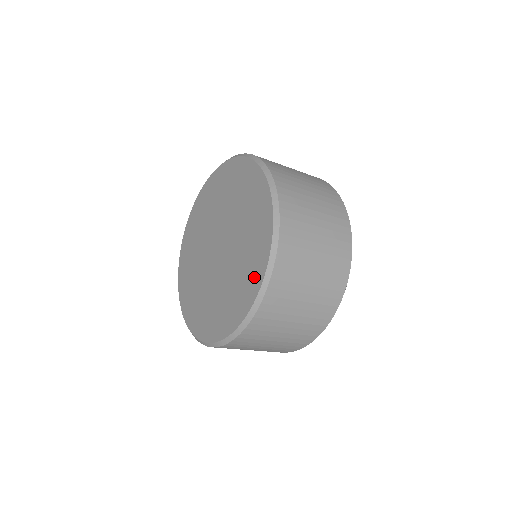
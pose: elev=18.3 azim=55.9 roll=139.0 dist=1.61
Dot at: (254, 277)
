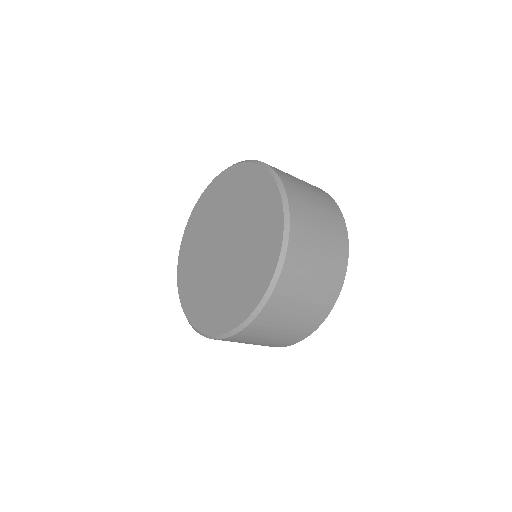
Dot at: (273, 231)
